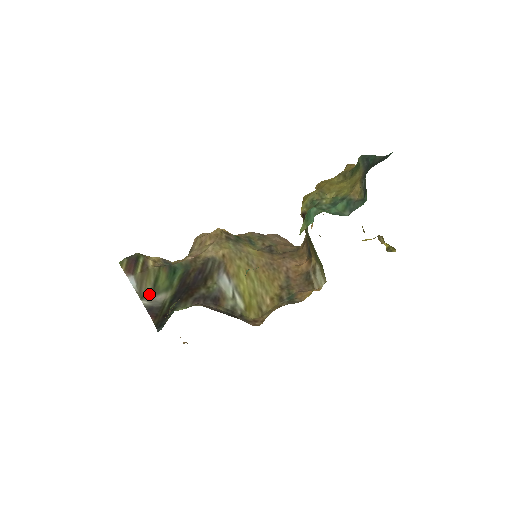
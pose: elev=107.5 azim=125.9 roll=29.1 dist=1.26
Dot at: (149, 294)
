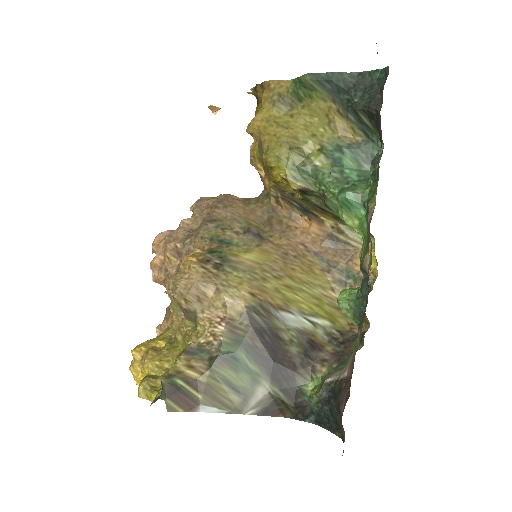
Dot at: (243, 402)
